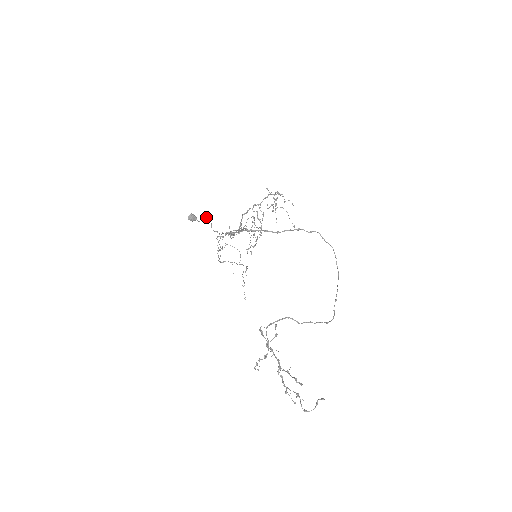
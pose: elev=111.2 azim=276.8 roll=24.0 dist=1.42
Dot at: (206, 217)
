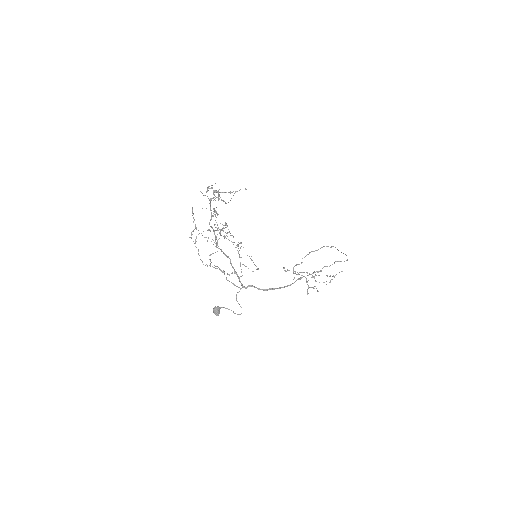
Dot at: occluded
